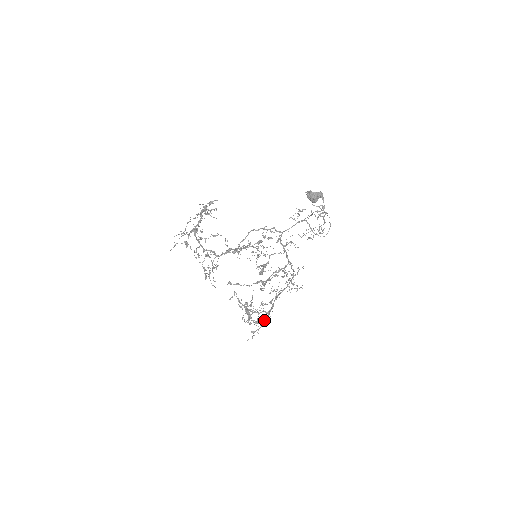
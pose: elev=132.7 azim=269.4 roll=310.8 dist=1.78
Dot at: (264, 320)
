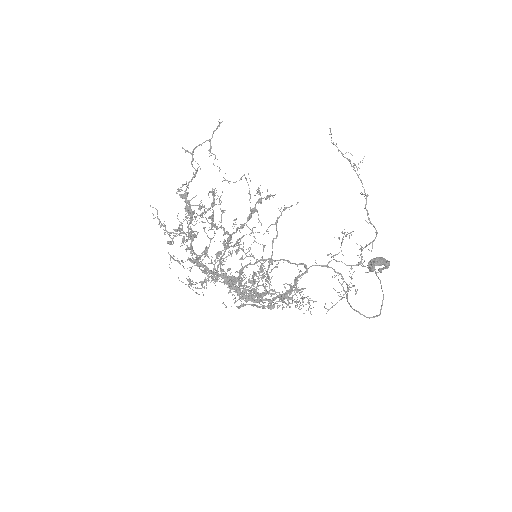
Dot at: (192, 216)
